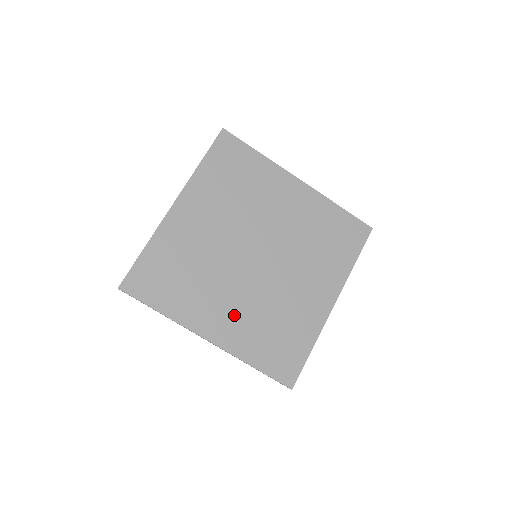
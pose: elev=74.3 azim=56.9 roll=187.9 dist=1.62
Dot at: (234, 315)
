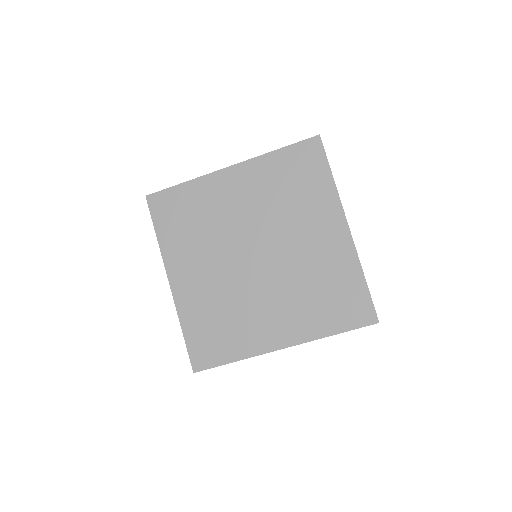
Dot at: (282, 313)
